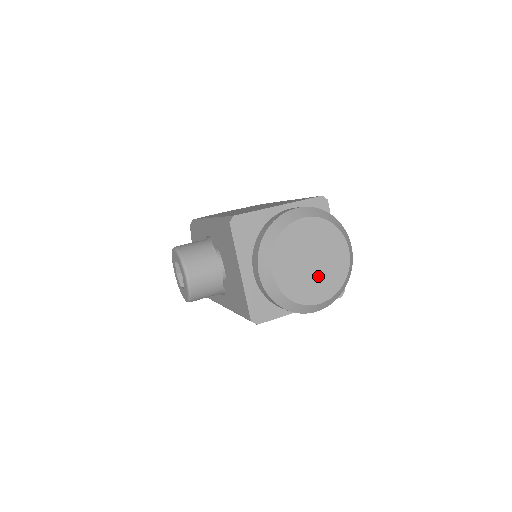
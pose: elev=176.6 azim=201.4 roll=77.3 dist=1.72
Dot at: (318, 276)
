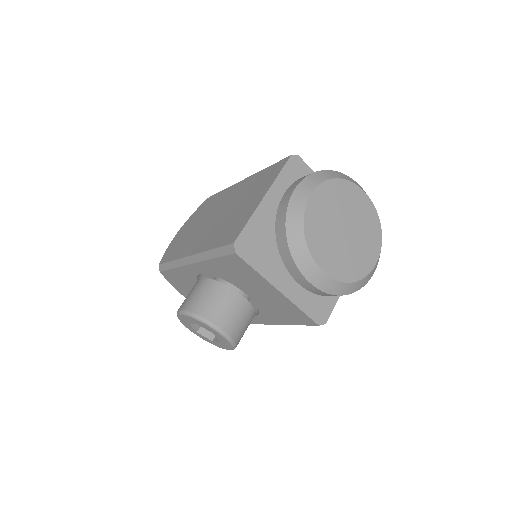
Dot at: (359, 239)
